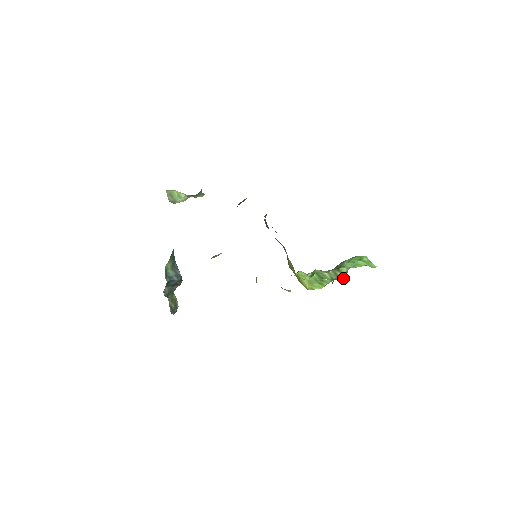
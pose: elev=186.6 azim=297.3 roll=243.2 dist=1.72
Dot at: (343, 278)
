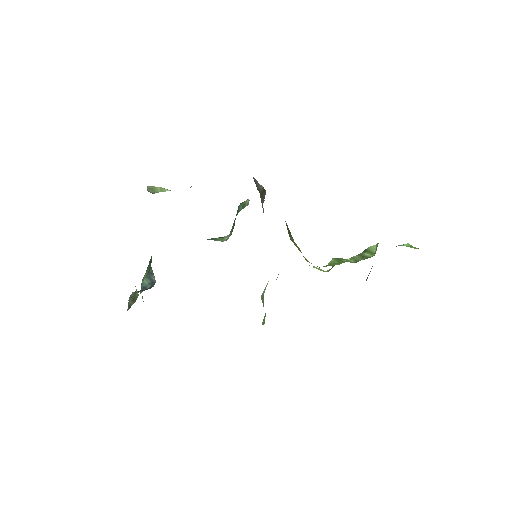
Dot at: (372, 256)
